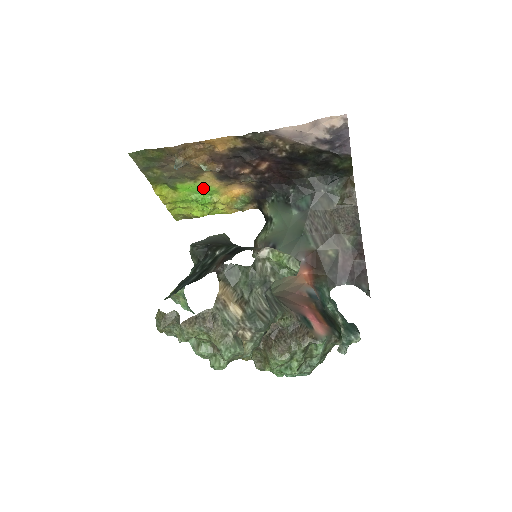
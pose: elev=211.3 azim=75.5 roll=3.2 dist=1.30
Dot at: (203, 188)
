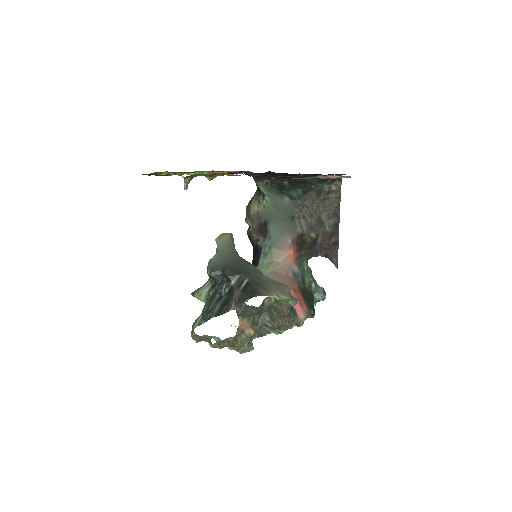
Dot at: occluded
